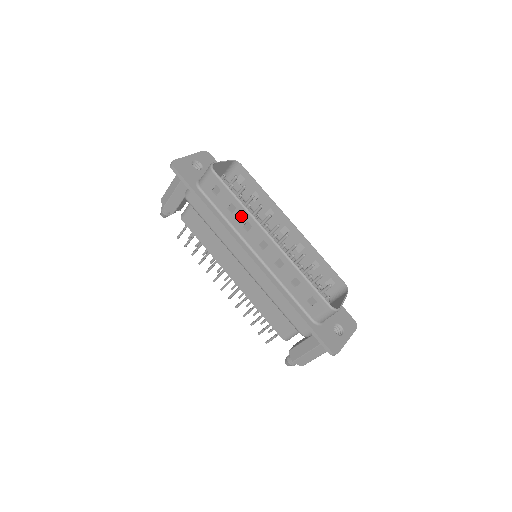
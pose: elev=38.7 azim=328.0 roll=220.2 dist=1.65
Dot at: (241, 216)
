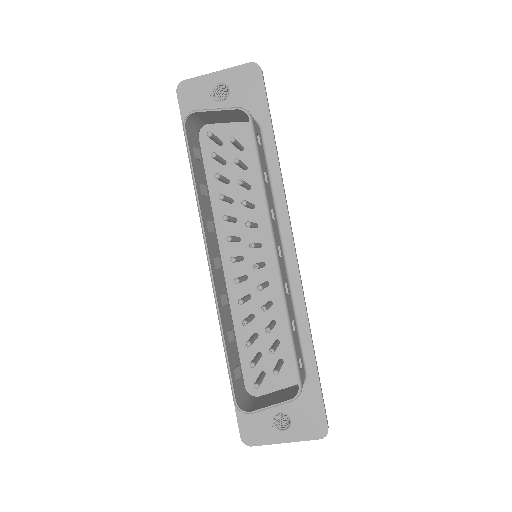
Dot at: occluded
